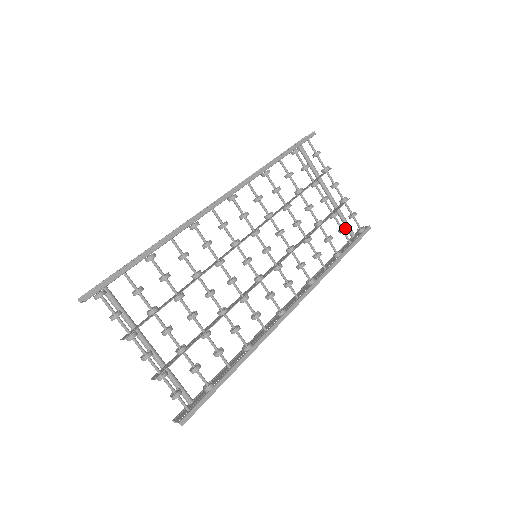
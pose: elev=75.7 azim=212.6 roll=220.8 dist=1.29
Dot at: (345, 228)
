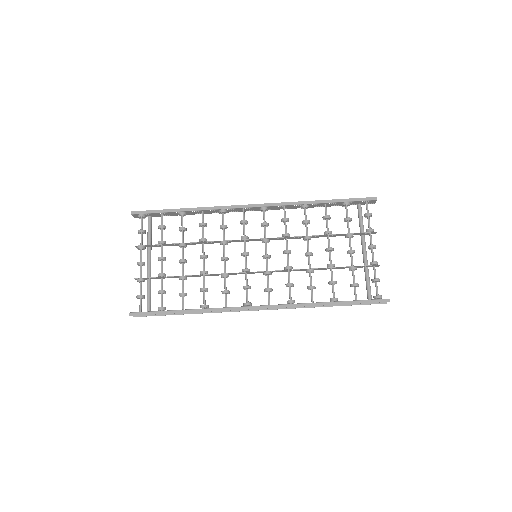
Dot at: (355, 283)
